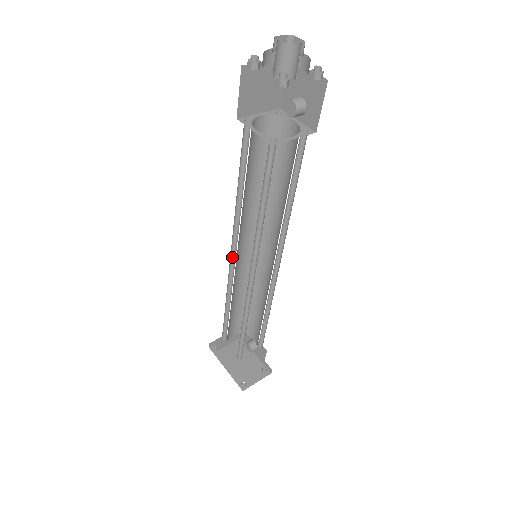
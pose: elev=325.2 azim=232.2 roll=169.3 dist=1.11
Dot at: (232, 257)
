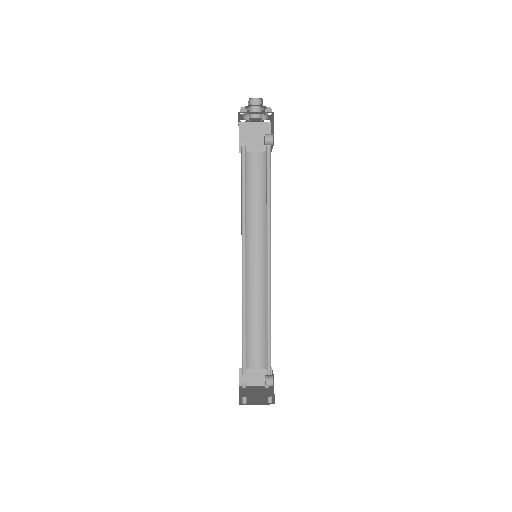
Dot at: occluded
